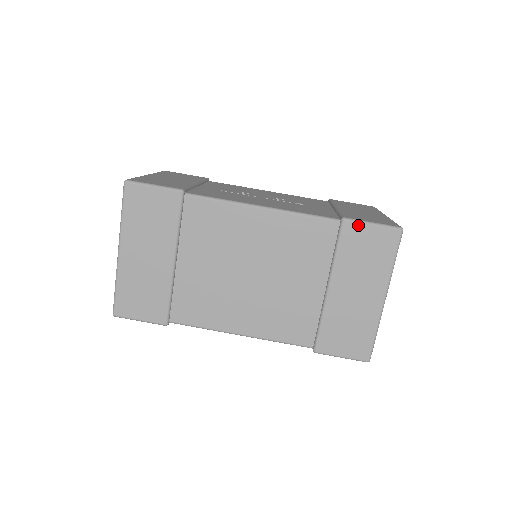
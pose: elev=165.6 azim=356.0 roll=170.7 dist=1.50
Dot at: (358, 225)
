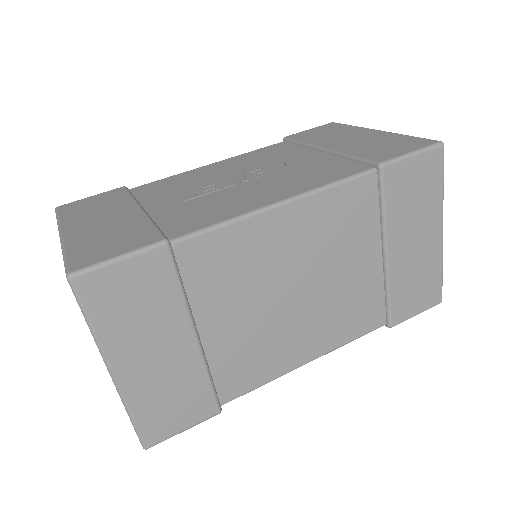
Dot at: (399, 164)
